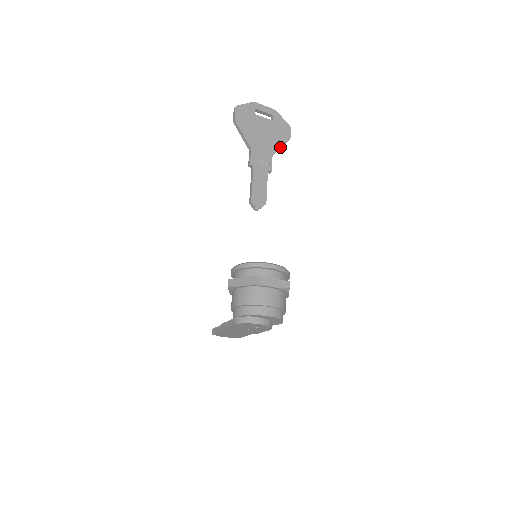
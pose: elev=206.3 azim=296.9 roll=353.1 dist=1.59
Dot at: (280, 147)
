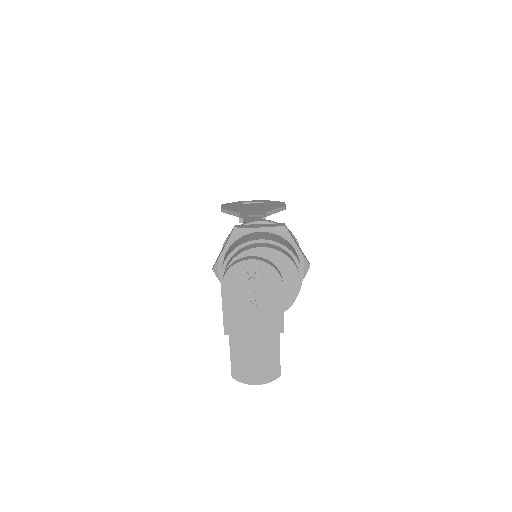
Dot at: (274, 209)
